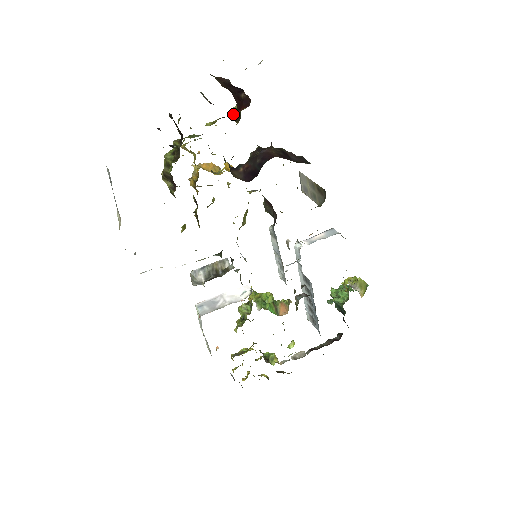
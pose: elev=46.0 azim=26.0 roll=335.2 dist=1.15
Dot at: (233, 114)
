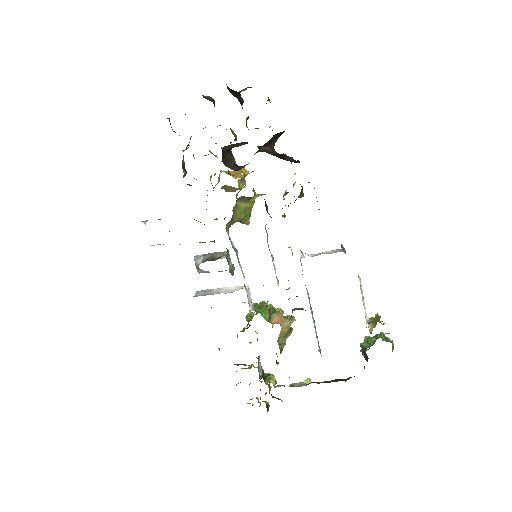
Dot at: (246, 123)
